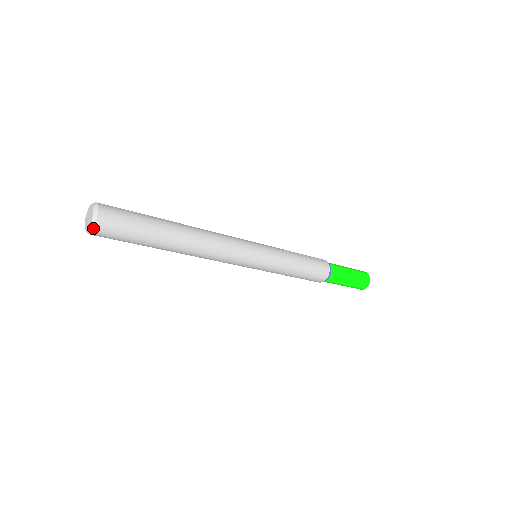
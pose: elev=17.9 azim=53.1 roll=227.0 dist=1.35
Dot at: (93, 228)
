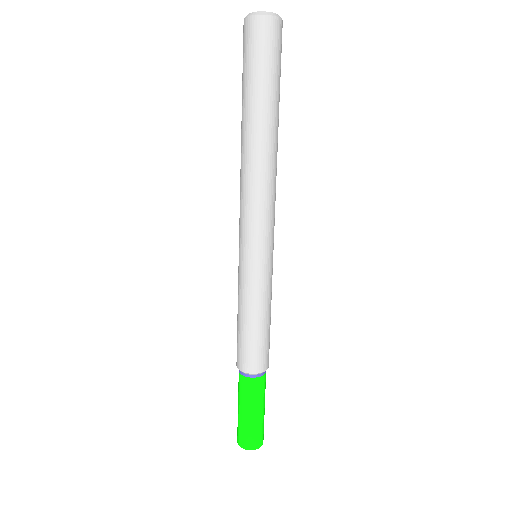
Dot at: (281, 18)
